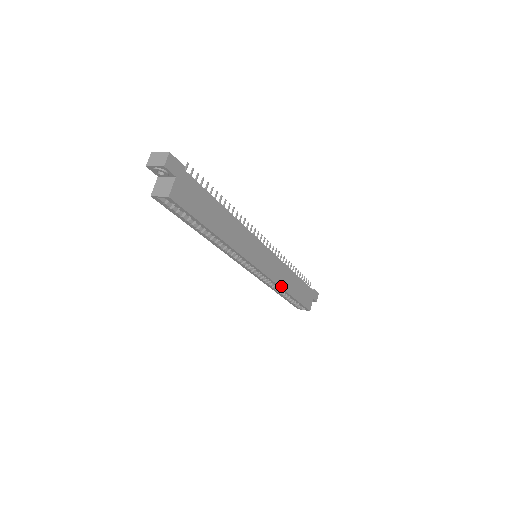
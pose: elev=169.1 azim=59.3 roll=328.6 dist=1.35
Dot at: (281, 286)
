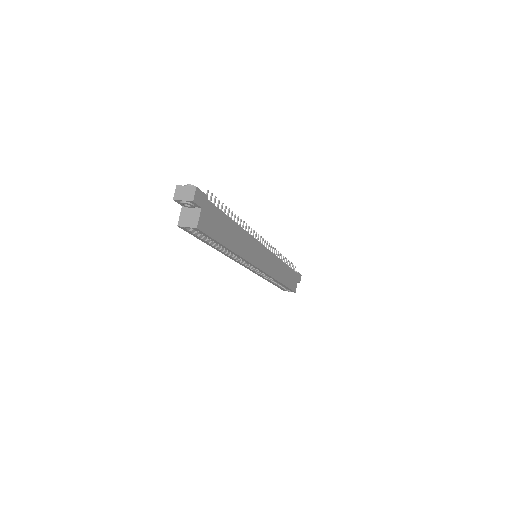
Dot at: (275, 278)
